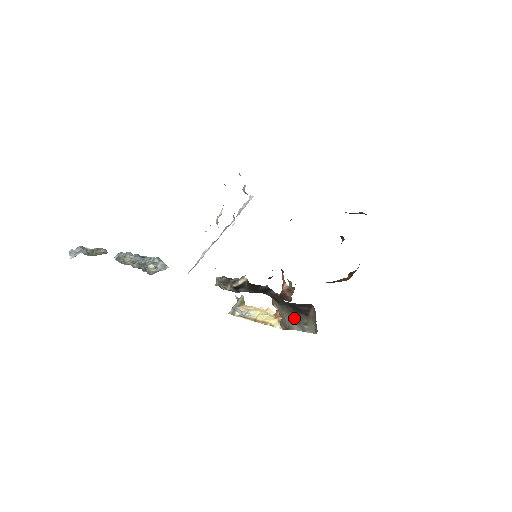
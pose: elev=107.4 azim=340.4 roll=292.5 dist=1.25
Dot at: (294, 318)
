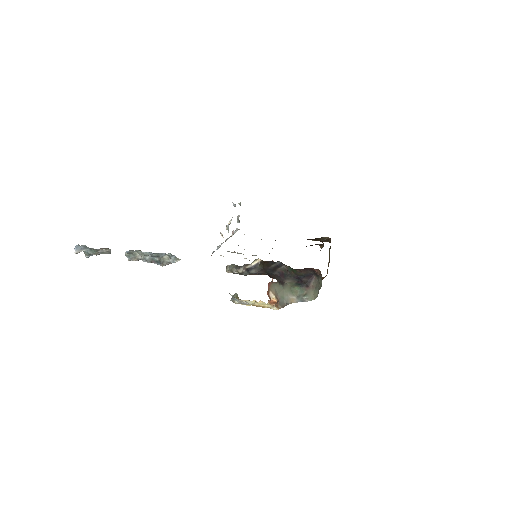
Dot at: (295, 292)
